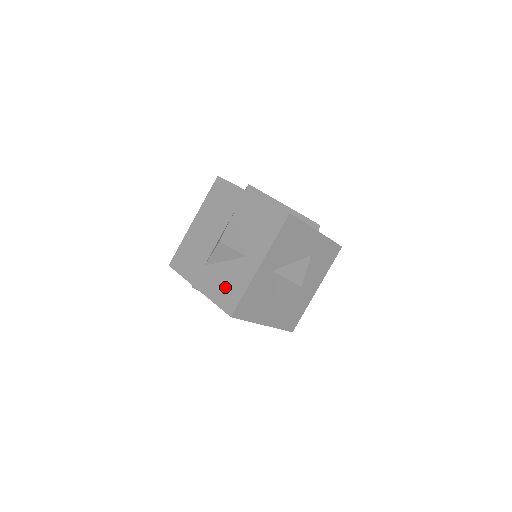
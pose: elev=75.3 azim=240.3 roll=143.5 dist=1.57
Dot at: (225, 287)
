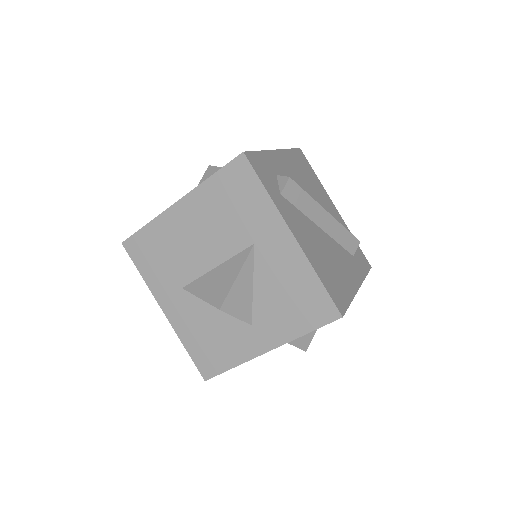
Dot at: (207, 341)
